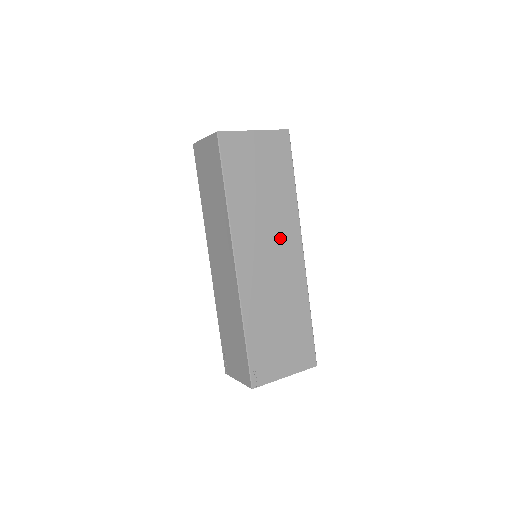
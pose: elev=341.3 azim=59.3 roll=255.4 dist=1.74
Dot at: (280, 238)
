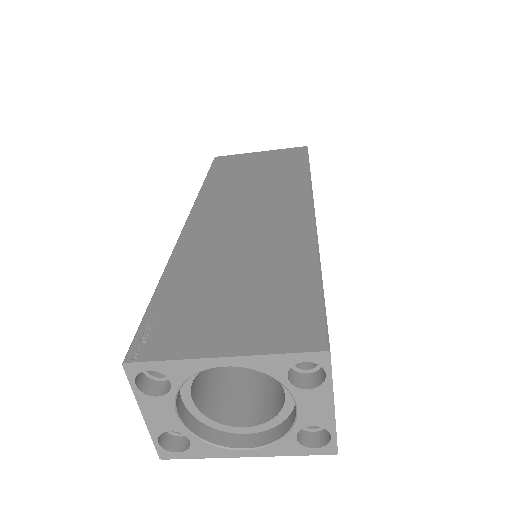
Dot at: (271, 201)
